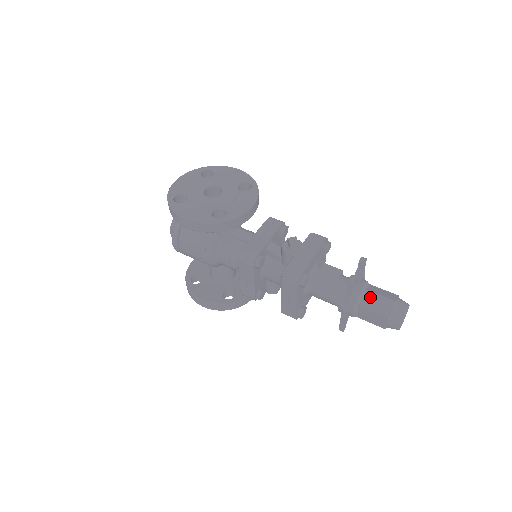
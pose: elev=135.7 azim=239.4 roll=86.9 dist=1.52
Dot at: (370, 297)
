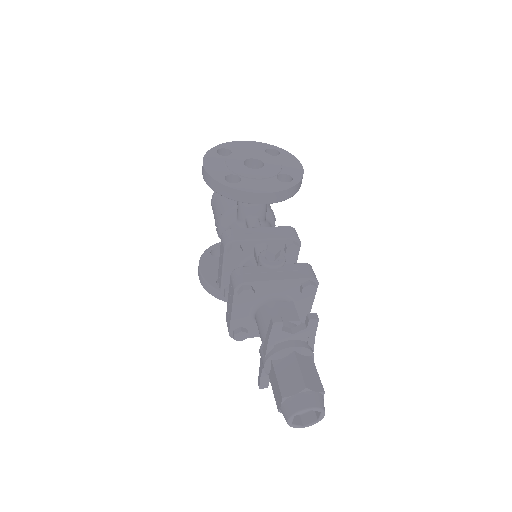
Dot at: (289, 362)
